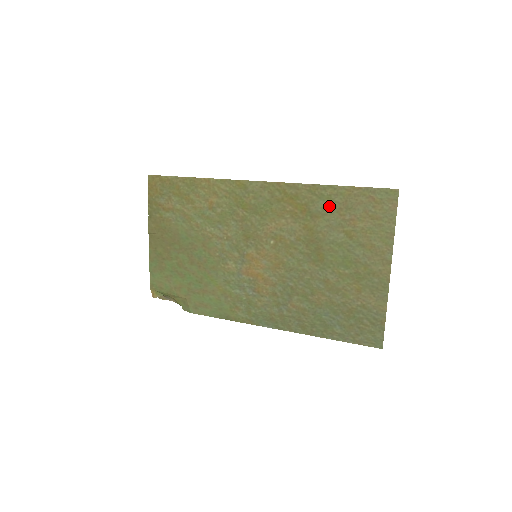
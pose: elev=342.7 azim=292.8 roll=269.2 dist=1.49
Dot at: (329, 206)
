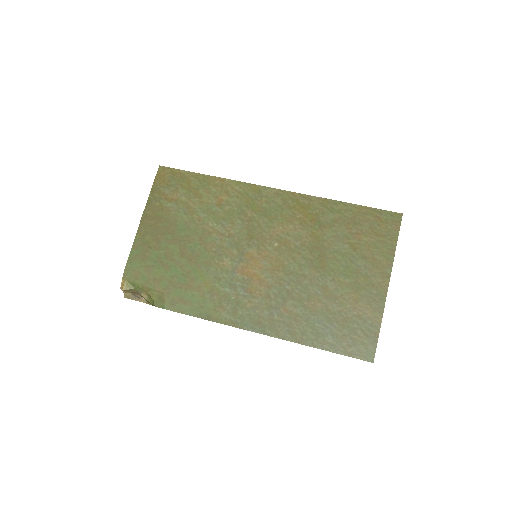
Dot at: (338, 219)
